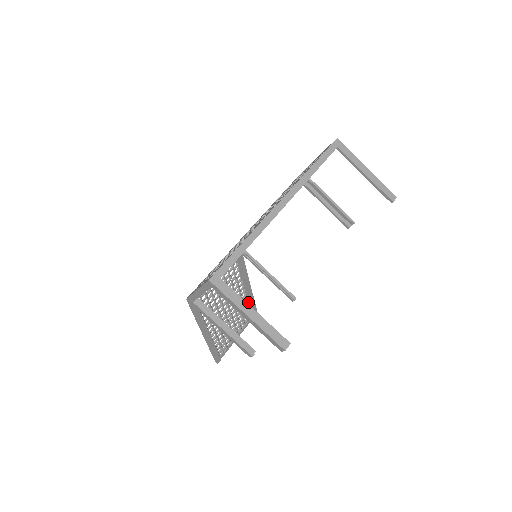
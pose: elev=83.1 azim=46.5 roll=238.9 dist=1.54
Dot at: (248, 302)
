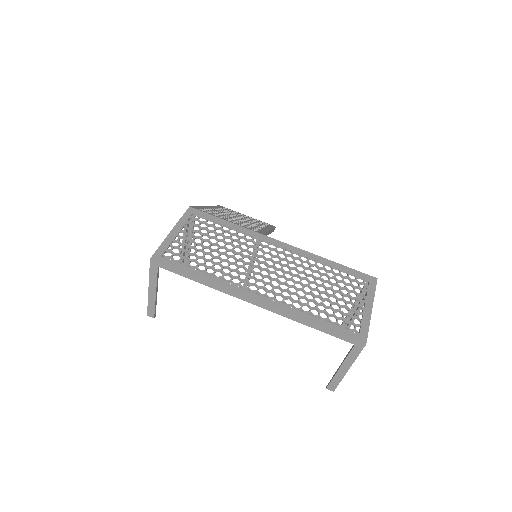
Dot at: occluded
